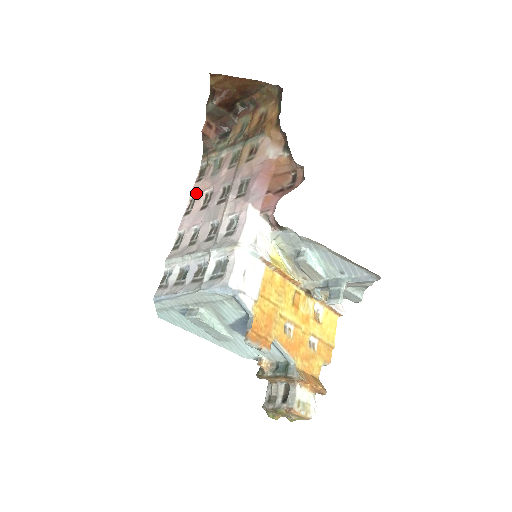
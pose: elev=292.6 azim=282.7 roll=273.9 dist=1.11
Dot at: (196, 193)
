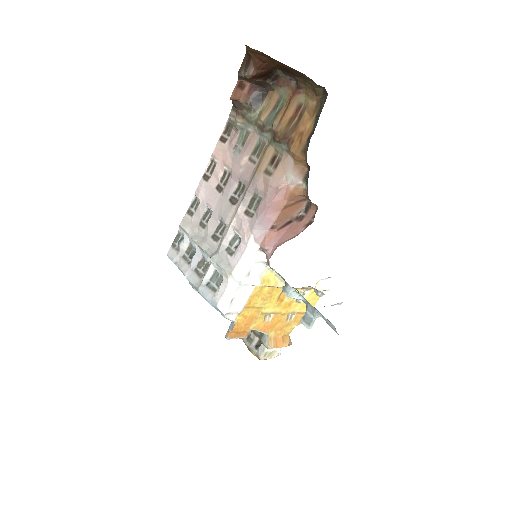
Dot at: (217, 159)
